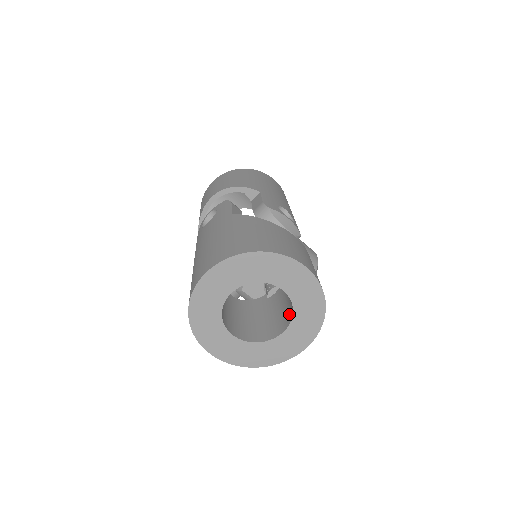
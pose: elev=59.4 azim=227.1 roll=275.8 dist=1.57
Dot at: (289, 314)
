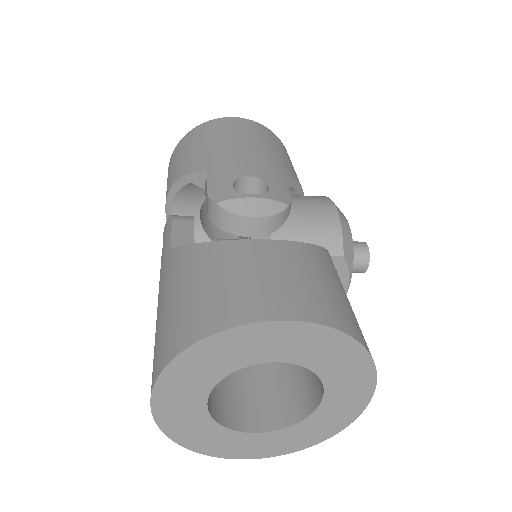
Dot at: occluded
